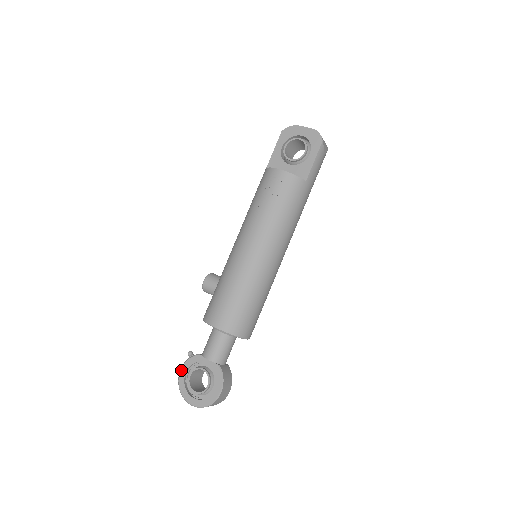
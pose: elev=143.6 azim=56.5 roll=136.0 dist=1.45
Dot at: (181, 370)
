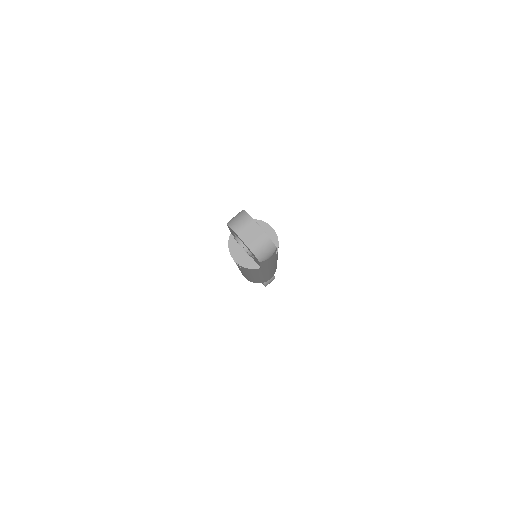
Dot at: occluded
